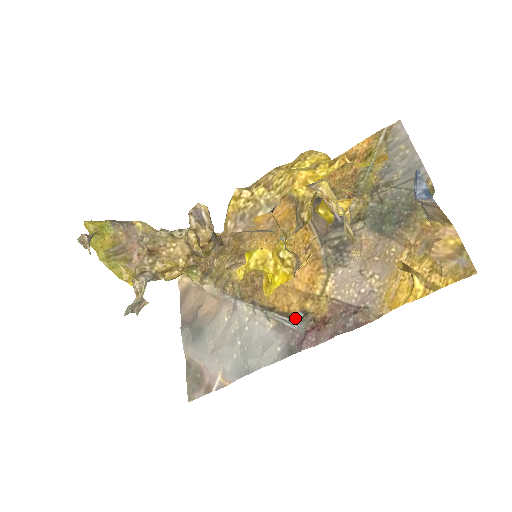
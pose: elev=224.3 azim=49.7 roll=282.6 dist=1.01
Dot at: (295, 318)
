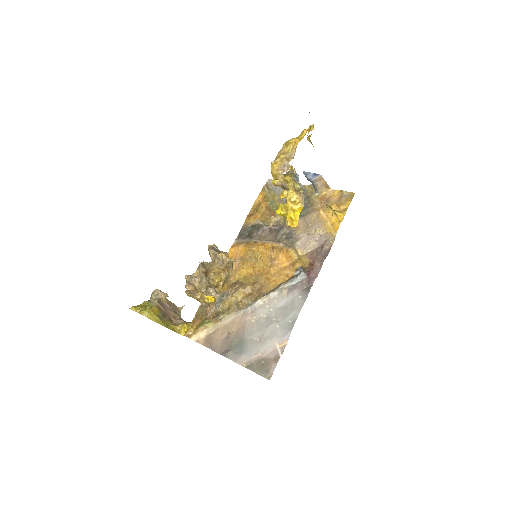
Dot at: (296, 275)
